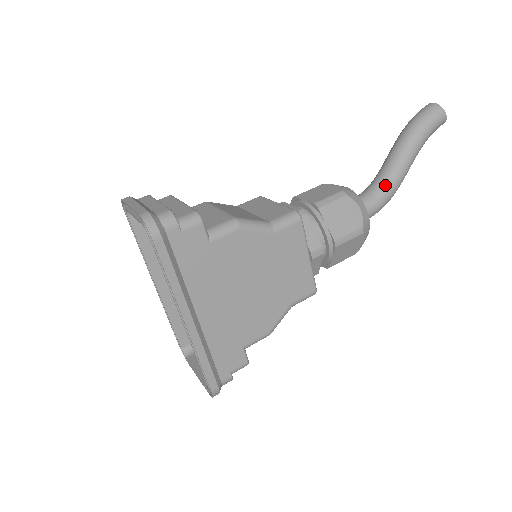
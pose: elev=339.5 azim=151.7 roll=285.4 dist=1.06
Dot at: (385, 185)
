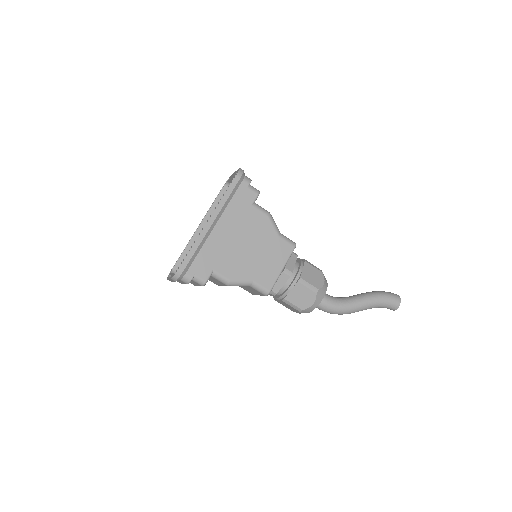
Dot at: (344, 300)
